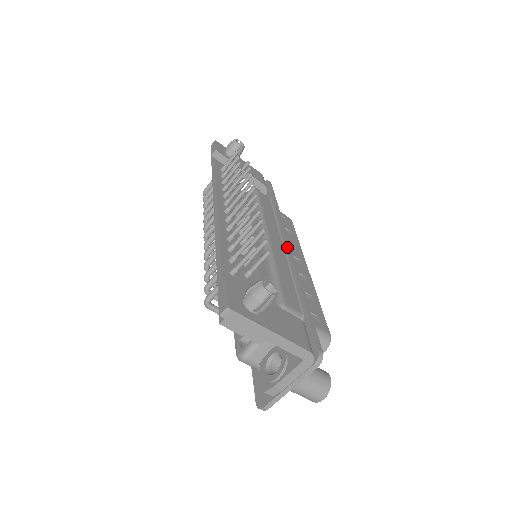
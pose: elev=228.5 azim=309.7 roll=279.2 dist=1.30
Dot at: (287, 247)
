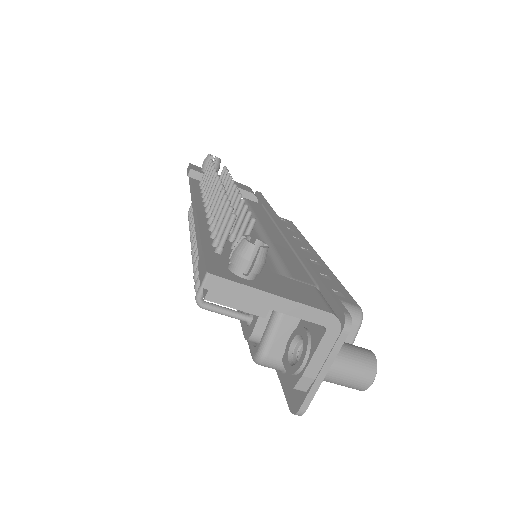
Dot at: (286, 234)
